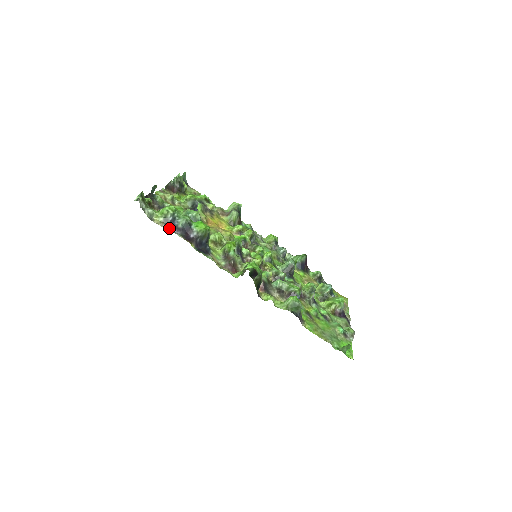
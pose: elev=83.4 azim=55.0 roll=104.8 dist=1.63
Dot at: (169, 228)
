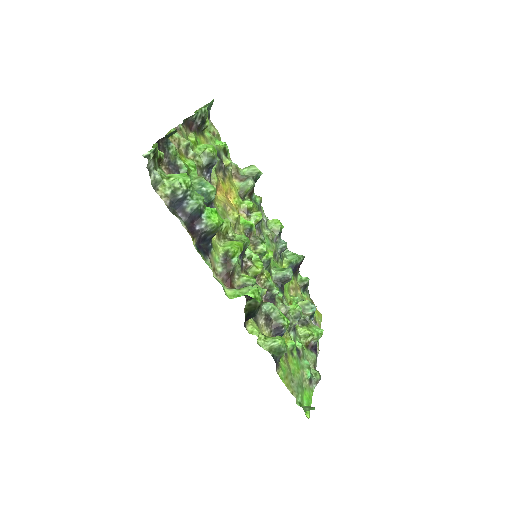
Dot at: (173, 208)
